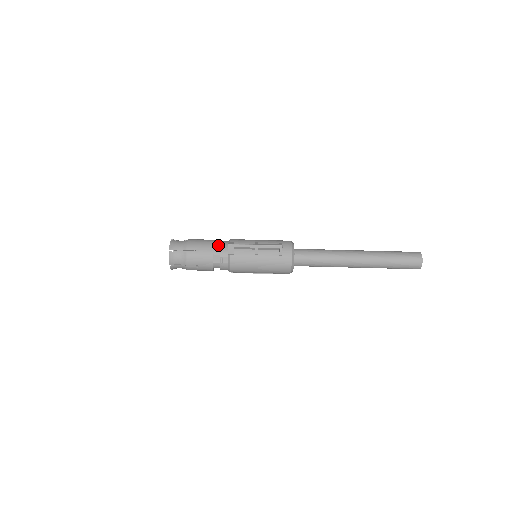
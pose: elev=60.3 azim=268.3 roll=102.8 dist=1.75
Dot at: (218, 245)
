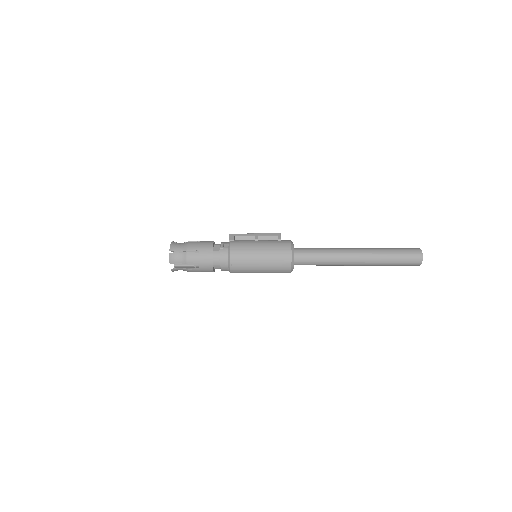
Dot at: occluded
